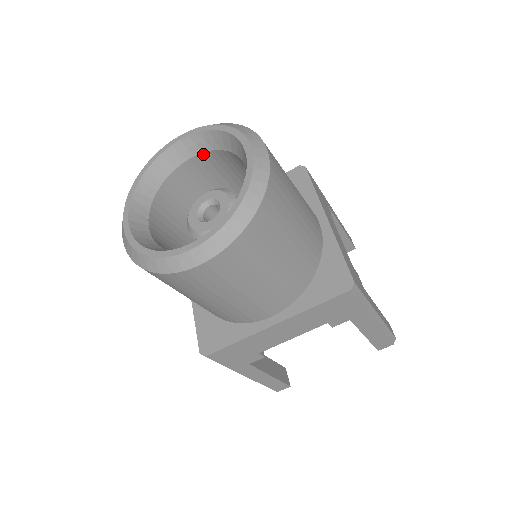
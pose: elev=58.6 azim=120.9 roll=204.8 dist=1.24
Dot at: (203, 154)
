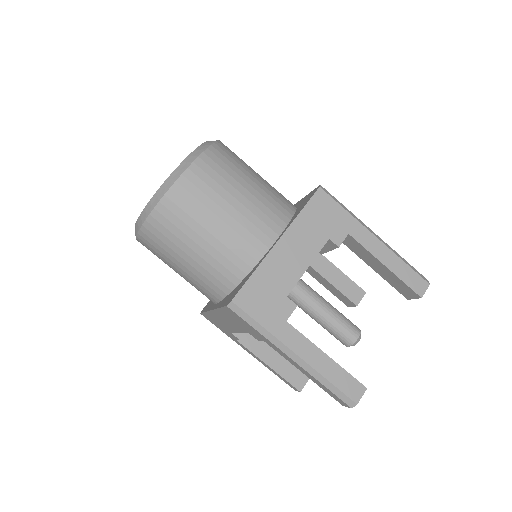
Dot at: occluded
